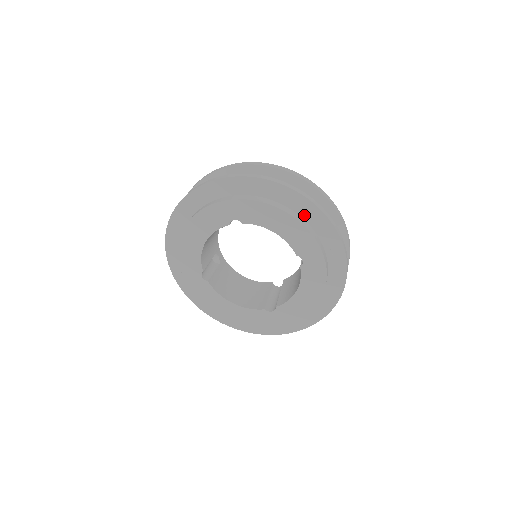
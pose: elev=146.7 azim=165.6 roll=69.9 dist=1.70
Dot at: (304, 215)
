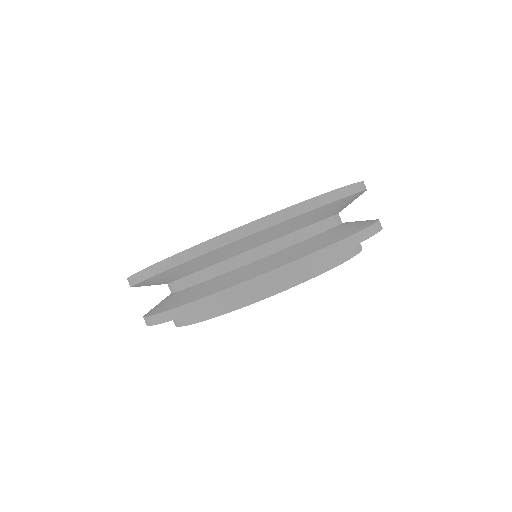
Dot at: occluded
